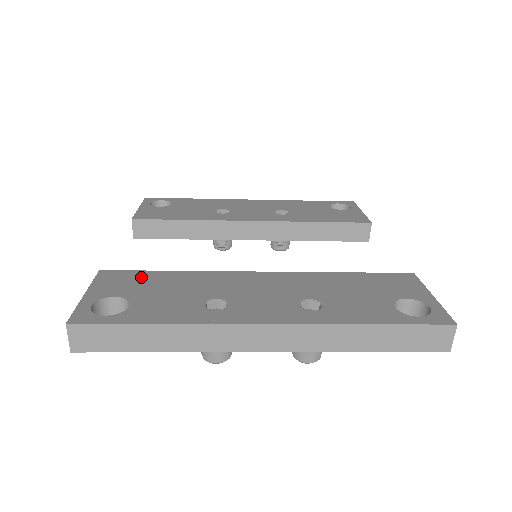
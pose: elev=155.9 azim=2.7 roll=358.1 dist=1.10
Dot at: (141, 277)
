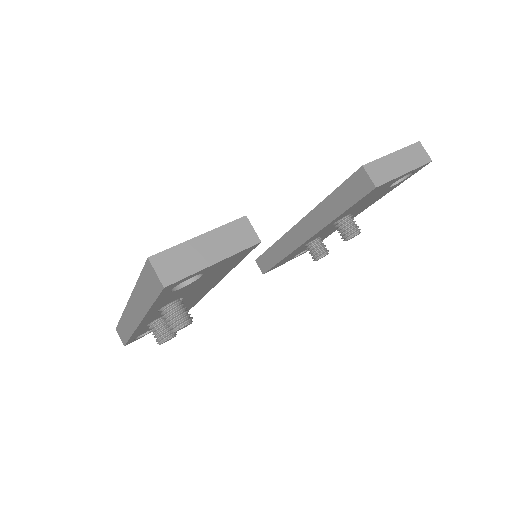
Dot at: occluded
